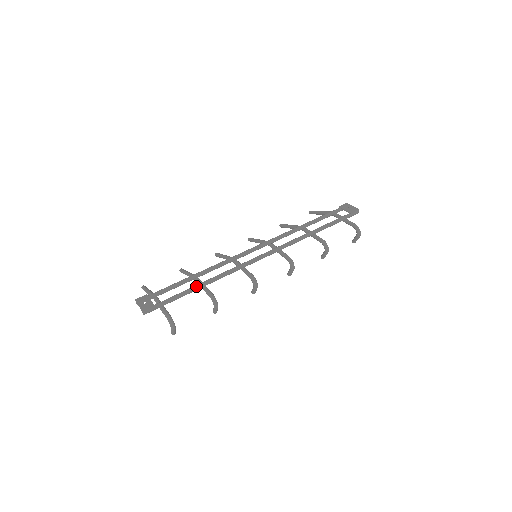
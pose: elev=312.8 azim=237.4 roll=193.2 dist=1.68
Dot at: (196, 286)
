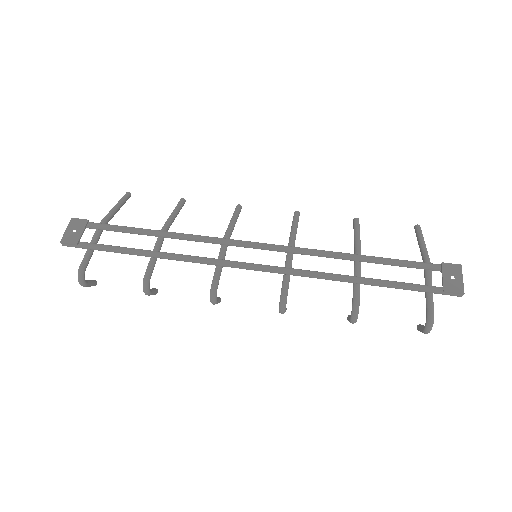
Dot at: (140, 251)
